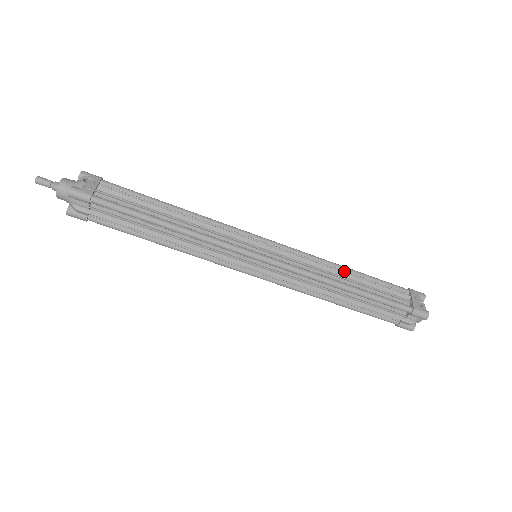
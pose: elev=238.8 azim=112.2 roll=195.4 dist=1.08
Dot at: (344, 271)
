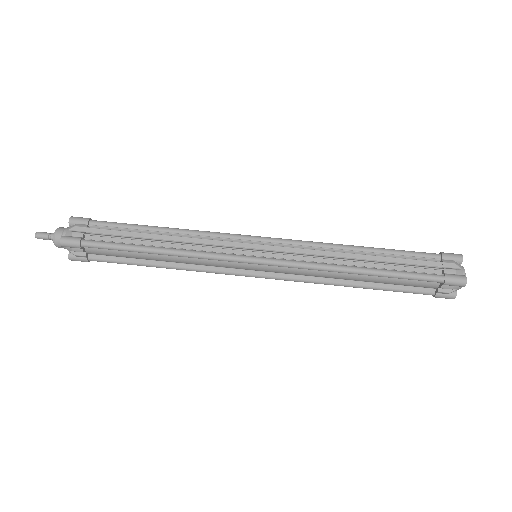
Dot at: occluded
